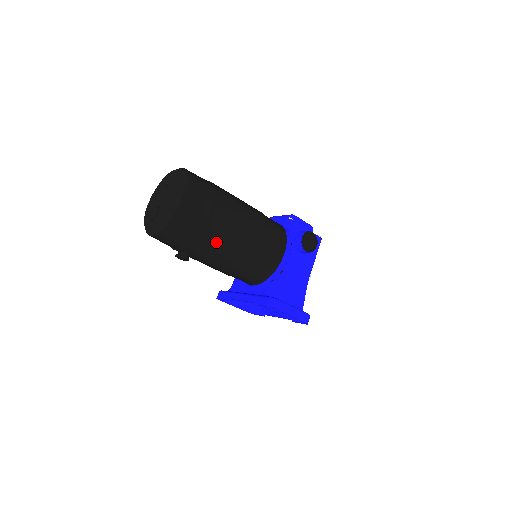
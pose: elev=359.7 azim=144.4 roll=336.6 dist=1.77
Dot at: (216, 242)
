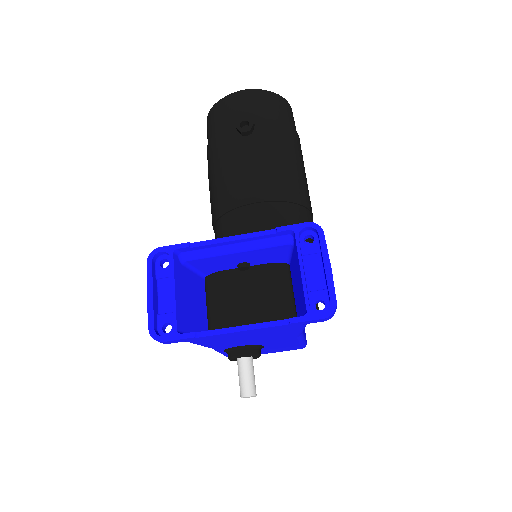
Dot at: (293, 148)
